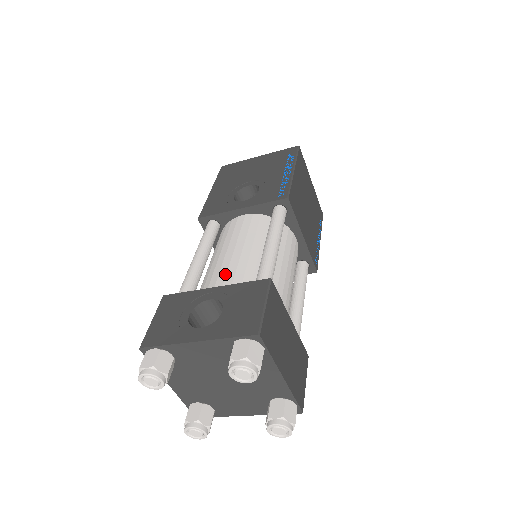
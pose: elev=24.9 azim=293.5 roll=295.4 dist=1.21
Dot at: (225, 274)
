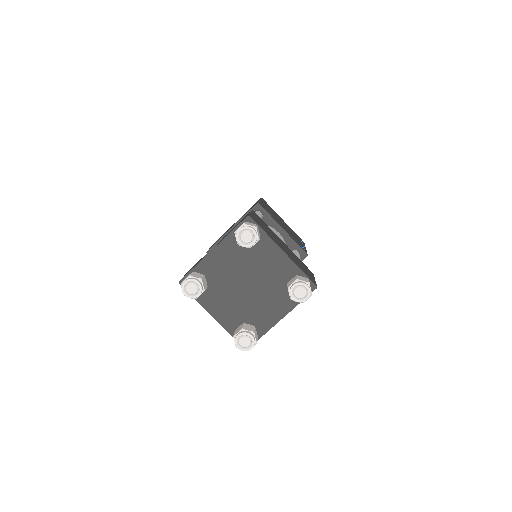
Dot at: occluded
